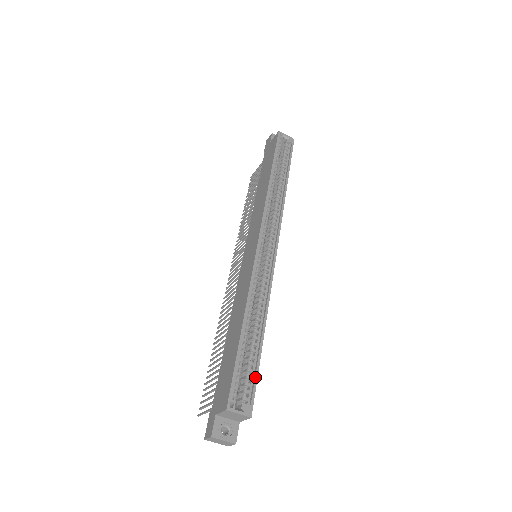
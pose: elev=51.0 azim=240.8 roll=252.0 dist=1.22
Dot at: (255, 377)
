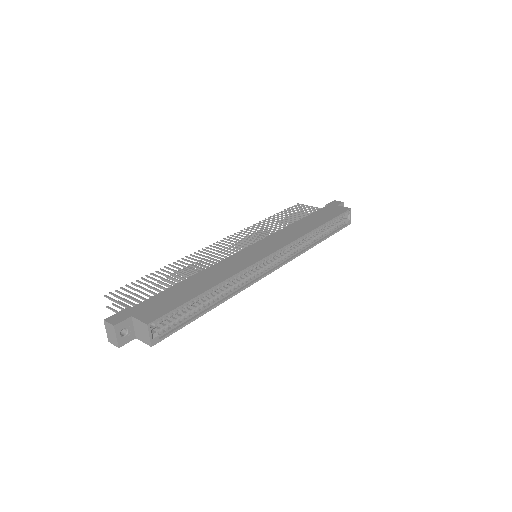
Dot at: (181, 326)
